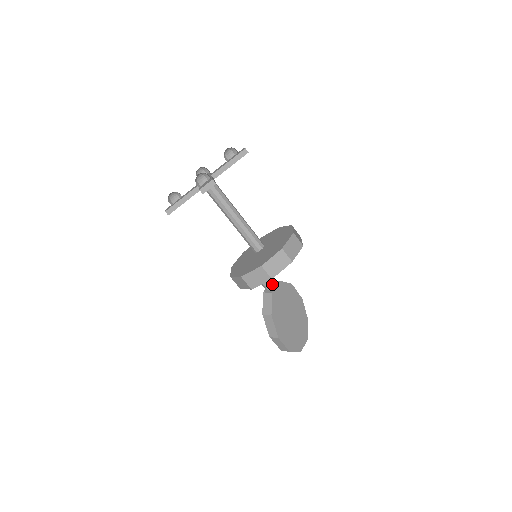
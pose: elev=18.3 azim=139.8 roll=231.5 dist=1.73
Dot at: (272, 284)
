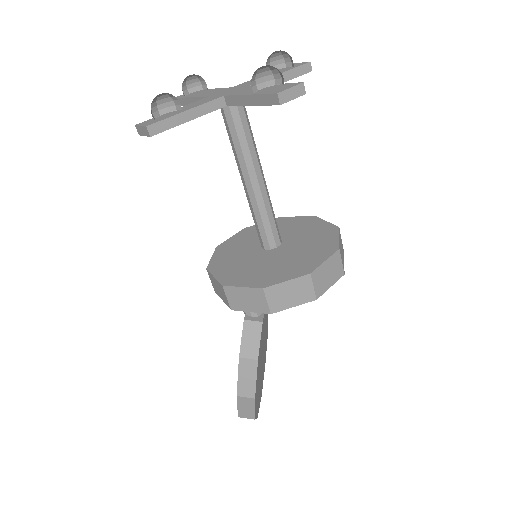
Dot at: occluded
